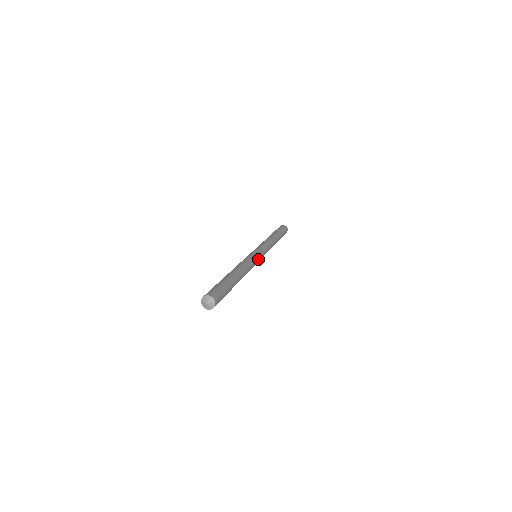
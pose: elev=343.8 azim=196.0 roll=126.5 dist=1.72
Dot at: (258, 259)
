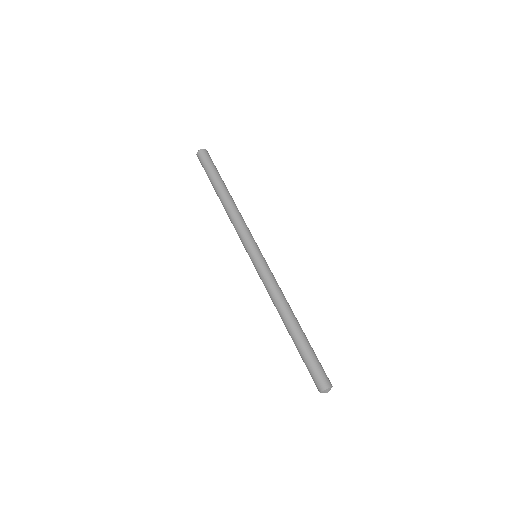
Dot at: (266, 263)
